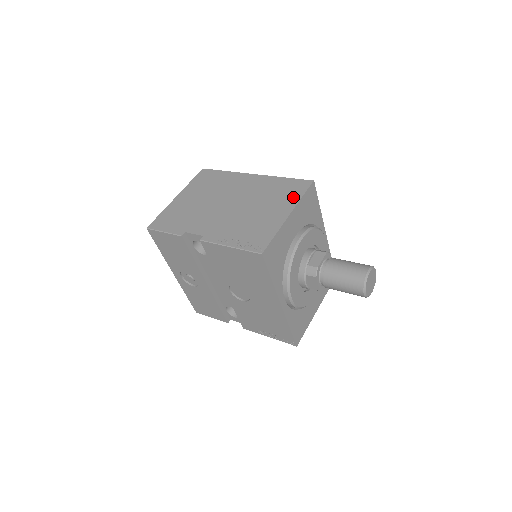
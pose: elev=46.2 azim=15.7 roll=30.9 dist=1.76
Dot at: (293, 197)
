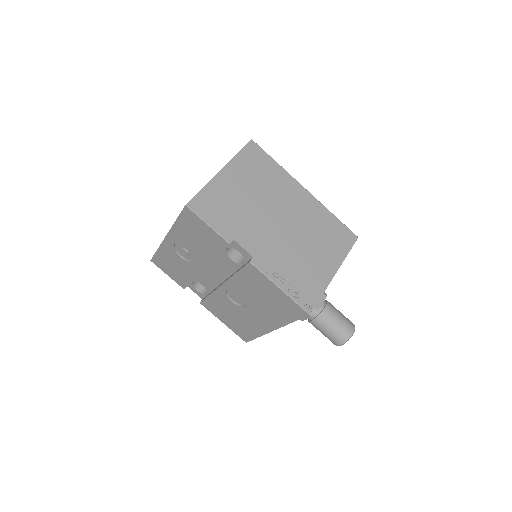
Dot at: (340, 250)
